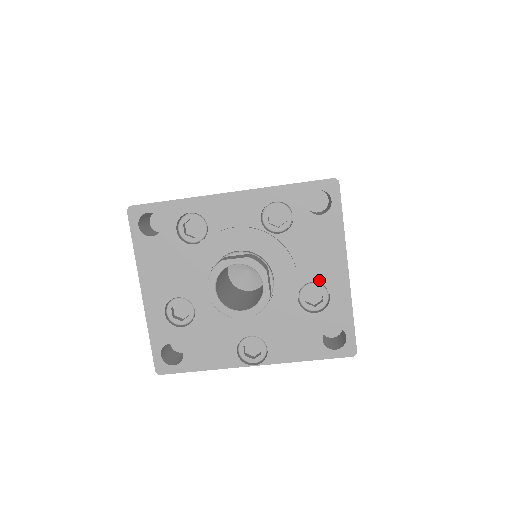
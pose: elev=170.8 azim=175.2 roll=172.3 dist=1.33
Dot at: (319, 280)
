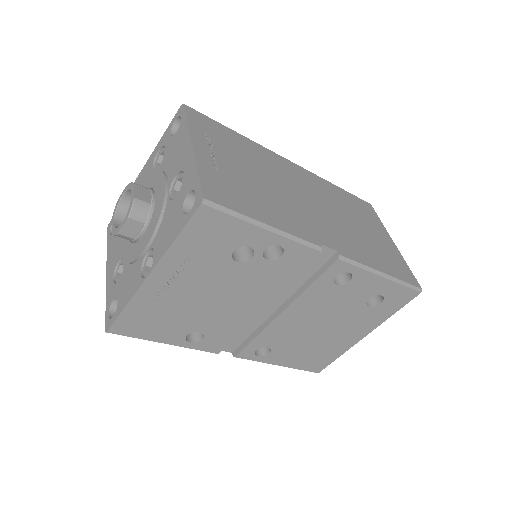
Dot at: (178, 171)
